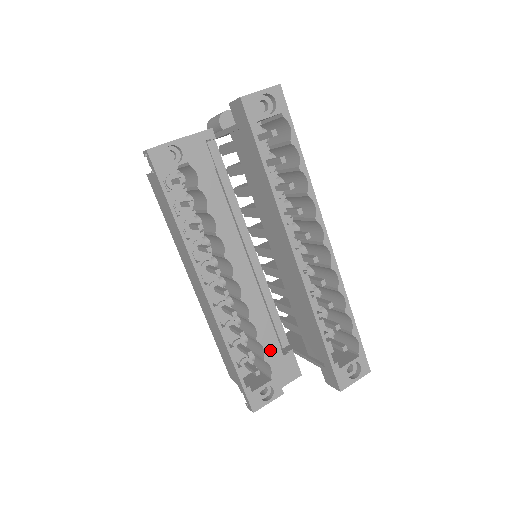
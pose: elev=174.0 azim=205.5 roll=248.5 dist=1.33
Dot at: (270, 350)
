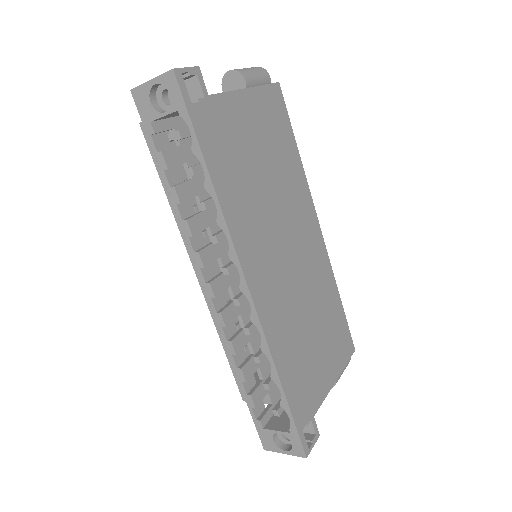
Dot at: occluded
